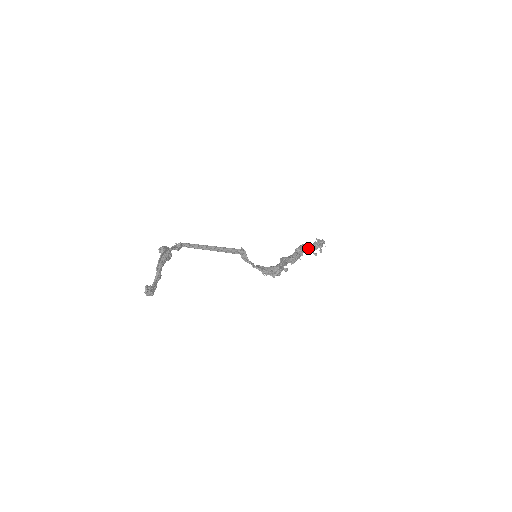
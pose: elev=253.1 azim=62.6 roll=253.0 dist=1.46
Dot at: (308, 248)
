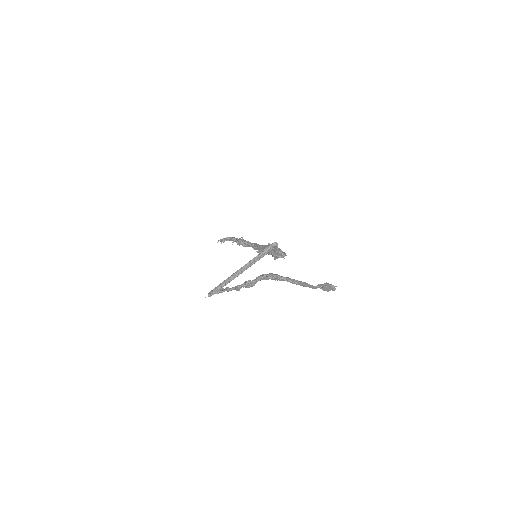
Dot at: occluded
